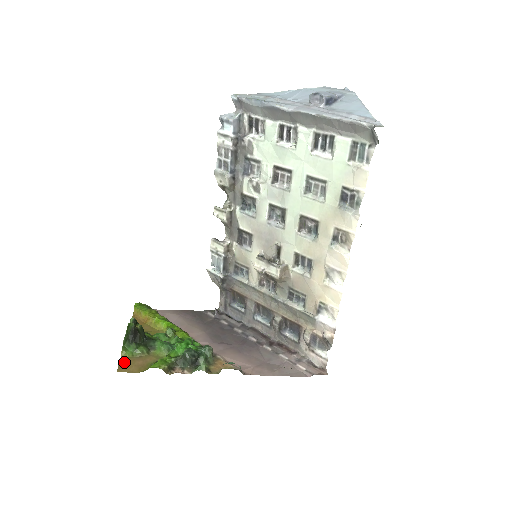
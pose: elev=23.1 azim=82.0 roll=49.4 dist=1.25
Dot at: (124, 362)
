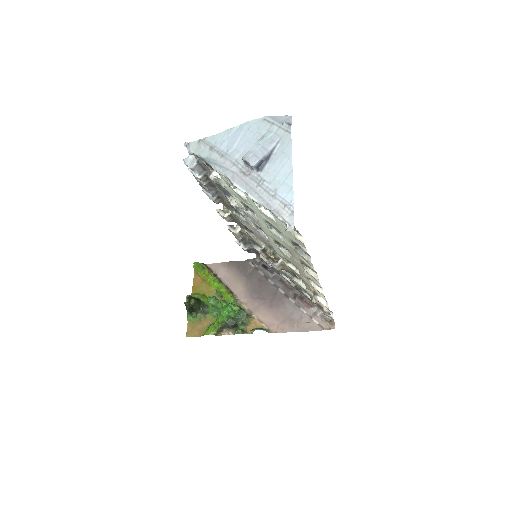
Dot at: (190, 327)
